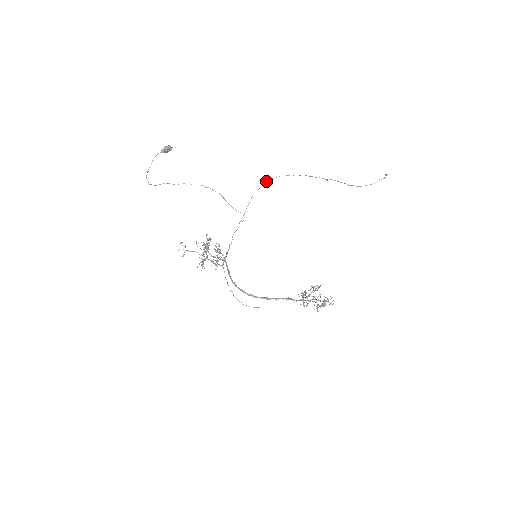
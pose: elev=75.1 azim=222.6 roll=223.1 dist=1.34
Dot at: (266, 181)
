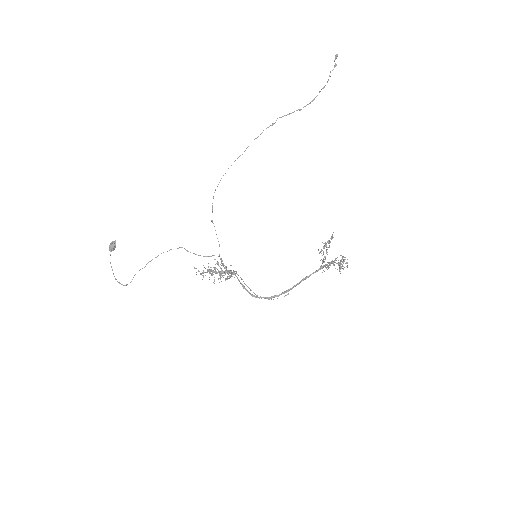
Dot at: occluded
